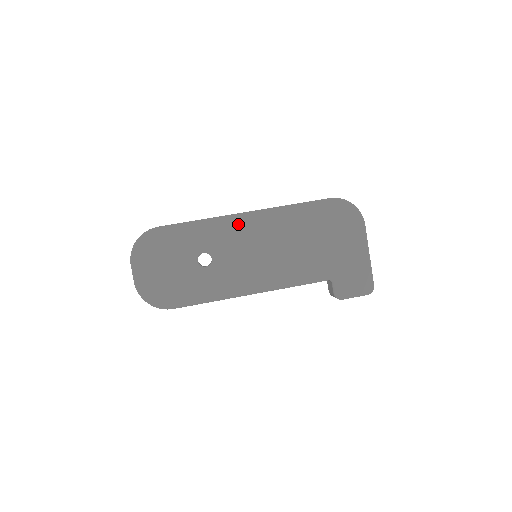
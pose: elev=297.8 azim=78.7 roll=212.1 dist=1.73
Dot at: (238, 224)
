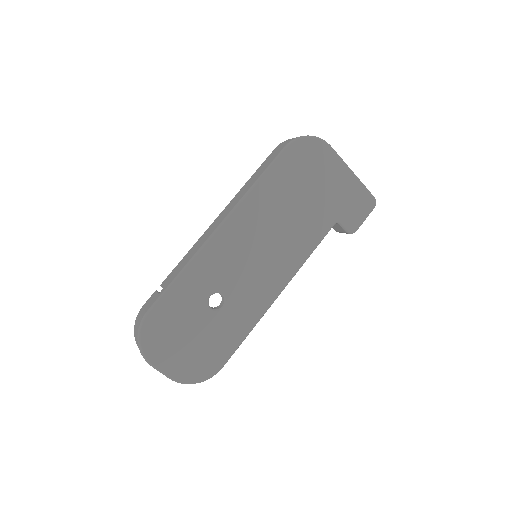
Dot at: (221, 243)
